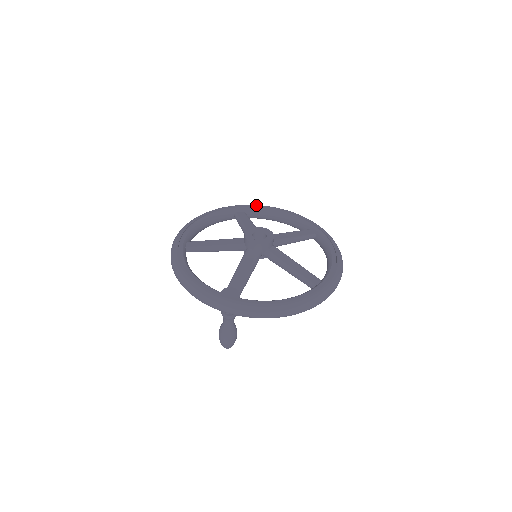
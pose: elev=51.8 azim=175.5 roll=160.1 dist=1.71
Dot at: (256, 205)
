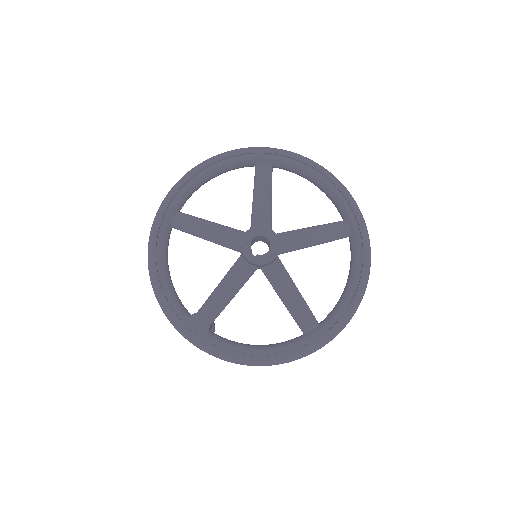
Dot at: (290, 155)
